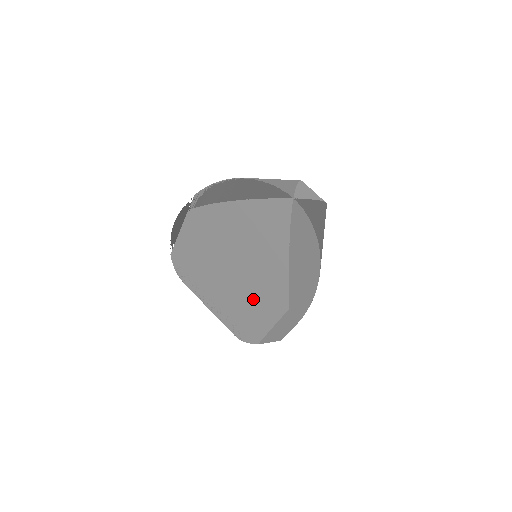
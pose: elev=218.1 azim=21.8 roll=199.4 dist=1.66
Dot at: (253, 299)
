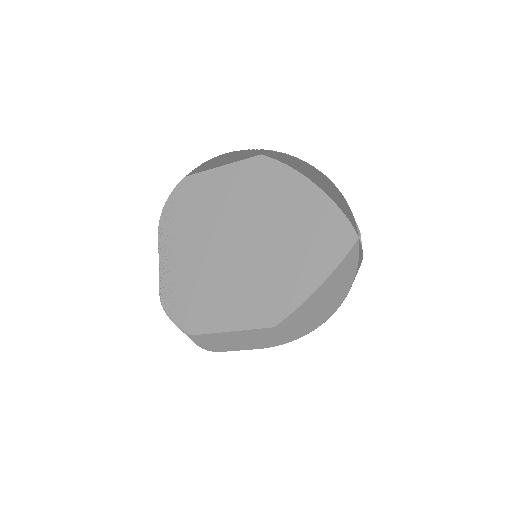
Dot at: (240, 288)
